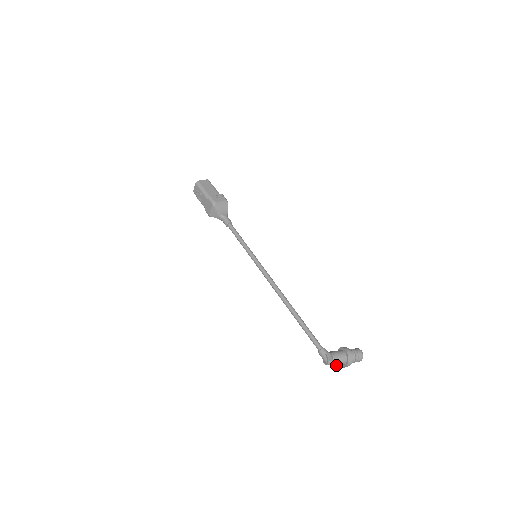
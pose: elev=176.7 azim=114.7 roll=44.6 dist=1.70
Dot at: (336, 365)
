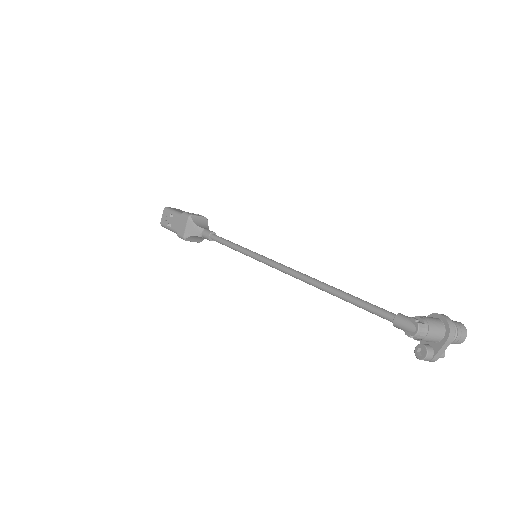
Dot at: (428, 348)
